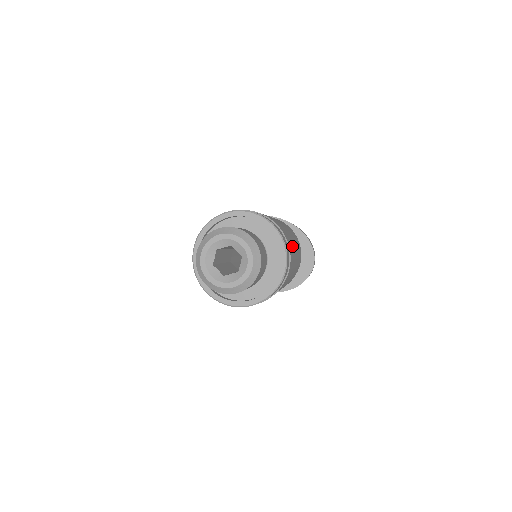
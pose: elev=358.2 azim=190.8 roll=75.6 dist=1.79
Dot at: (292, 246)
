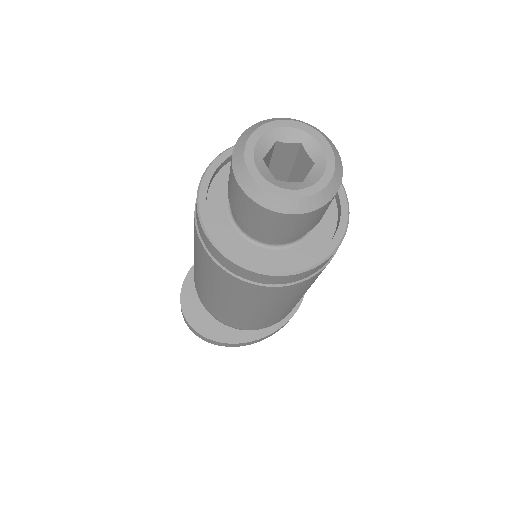
Dot at: occluded
